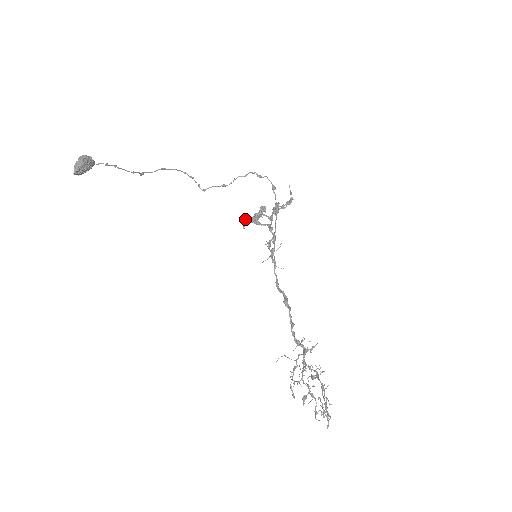
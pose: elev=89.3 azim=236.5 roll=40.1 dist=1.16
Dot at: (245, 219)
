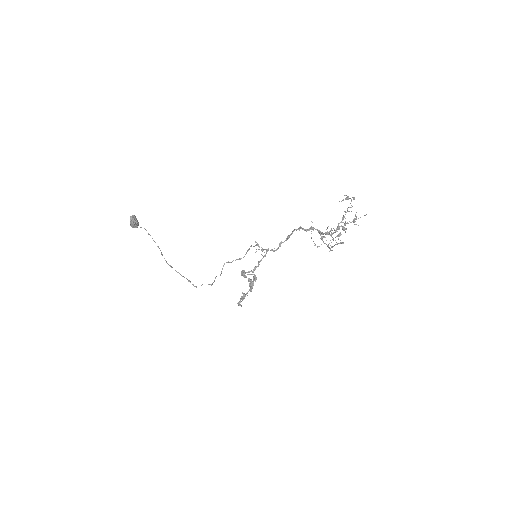
Dot at: (238, 305)
